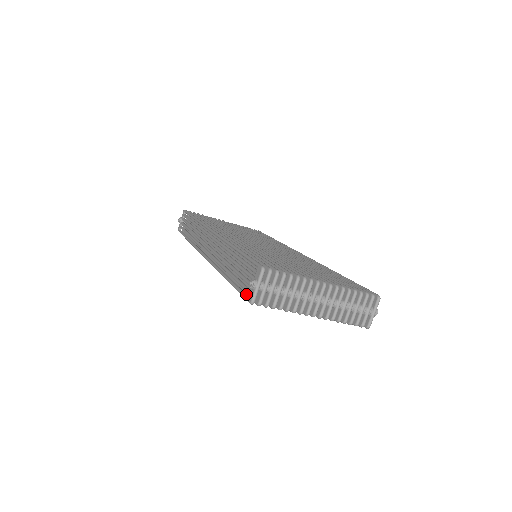
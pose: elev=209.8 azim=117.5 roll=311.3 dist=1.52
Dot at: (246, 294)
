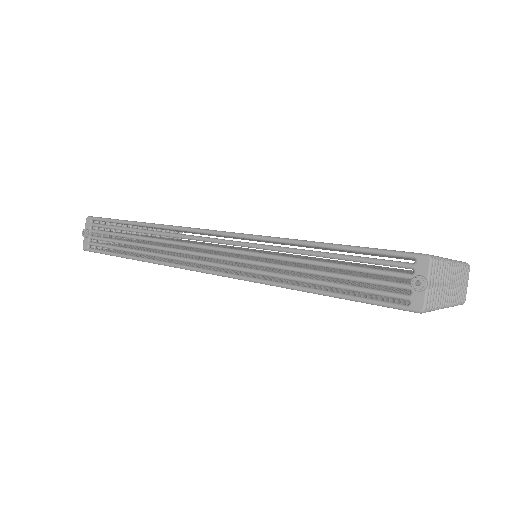
Dot at: (393, 302)
